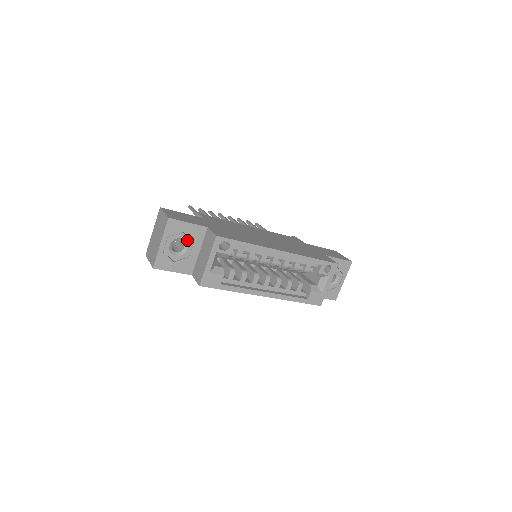
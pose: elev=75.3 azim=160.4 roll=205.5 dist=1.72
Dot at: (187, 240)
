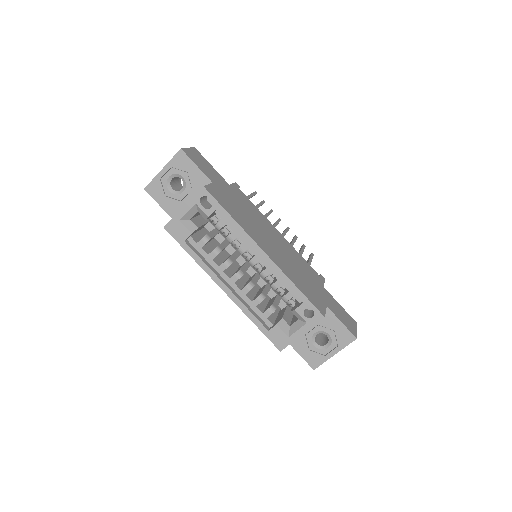
Dot at: (187, 183)
